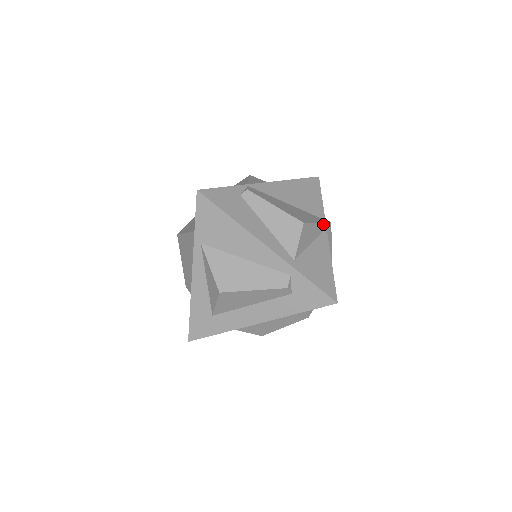
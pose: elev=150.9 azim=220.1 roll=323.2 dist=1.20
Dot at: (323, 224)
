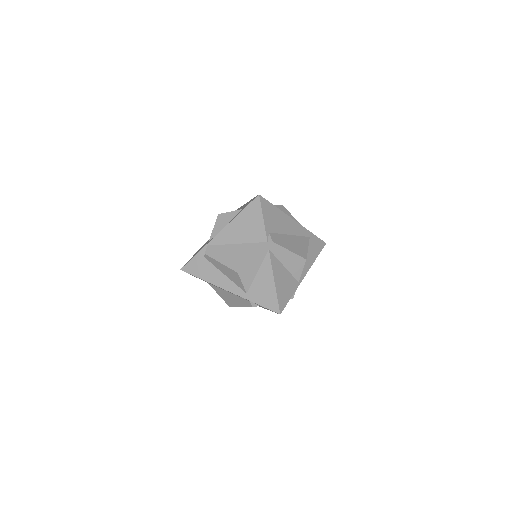
Dot at: (262, 251)
